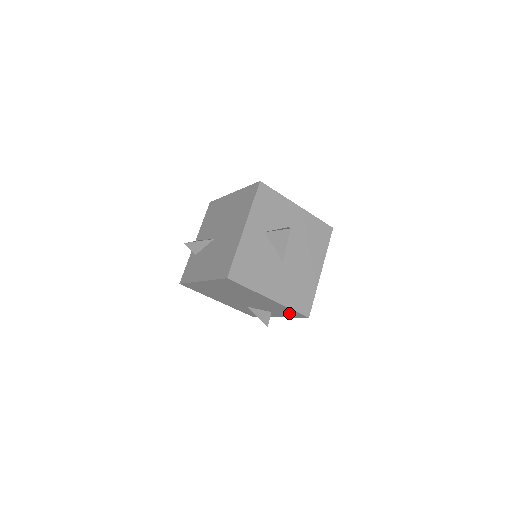
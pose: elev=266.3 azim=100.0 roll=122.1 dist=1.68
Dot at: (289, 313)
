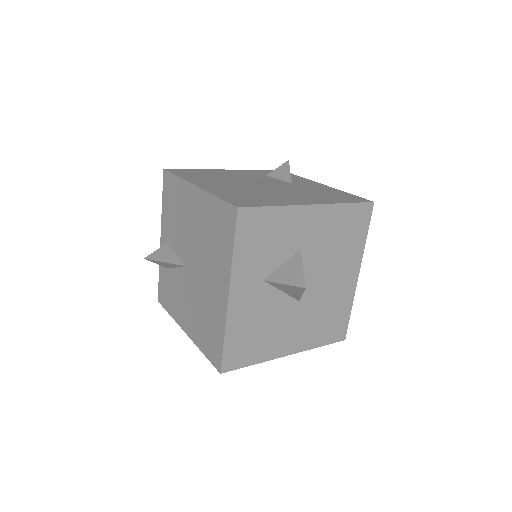
Dot at: occluded
